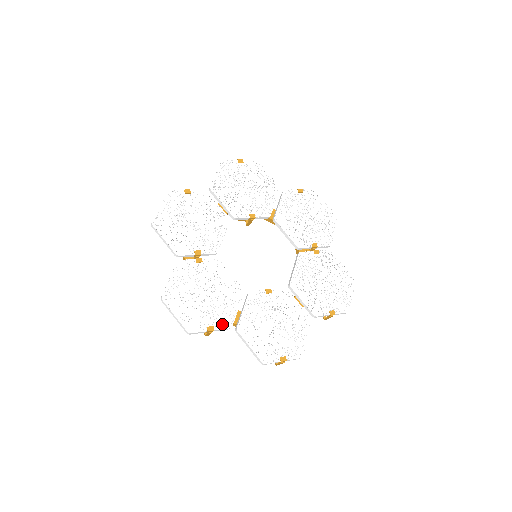
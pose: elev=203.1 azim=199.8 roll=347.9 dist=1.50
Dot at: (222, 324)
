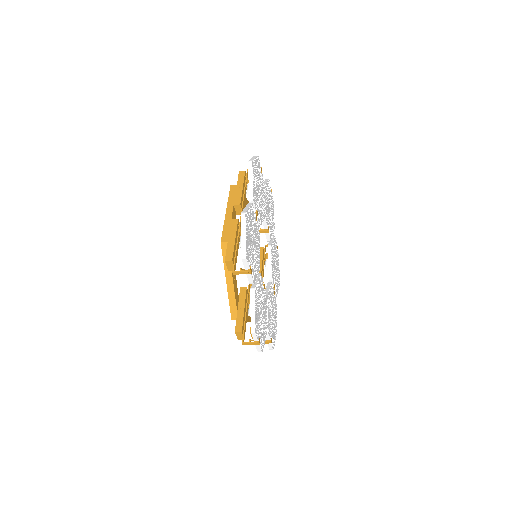
Dot at: (253, 275)
